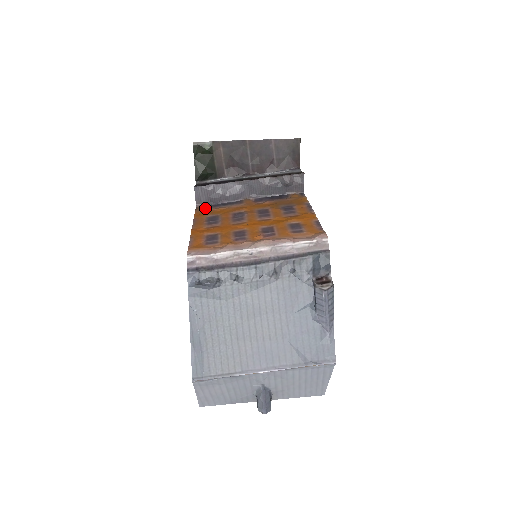
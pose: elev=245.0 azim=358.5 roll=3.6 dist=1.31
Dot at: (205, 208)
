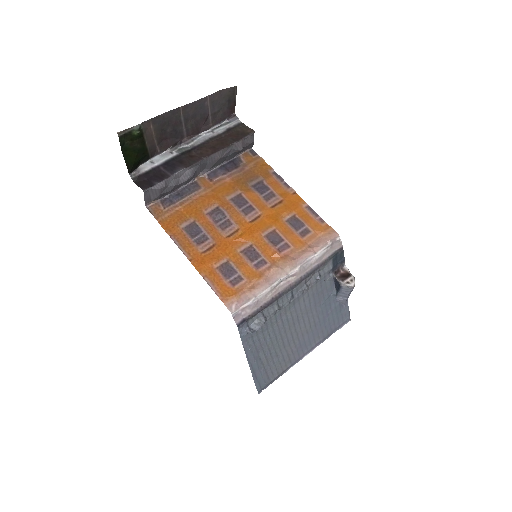
Dot at: (162, 209)
